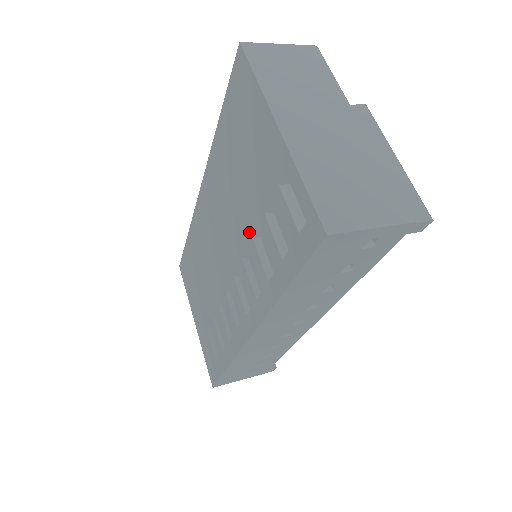
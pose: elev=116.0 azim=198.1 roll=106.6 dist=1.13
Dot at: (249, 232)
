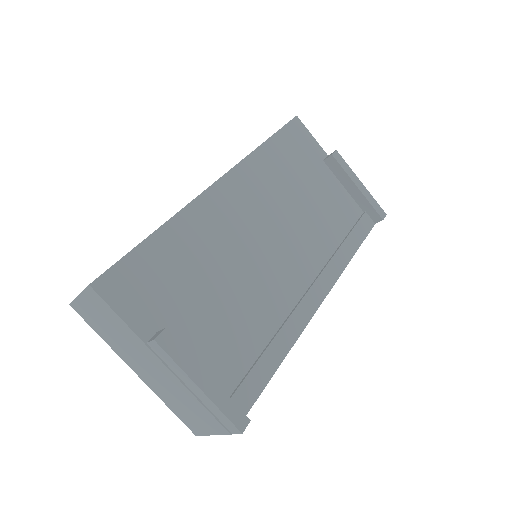
Dot at: occluded
